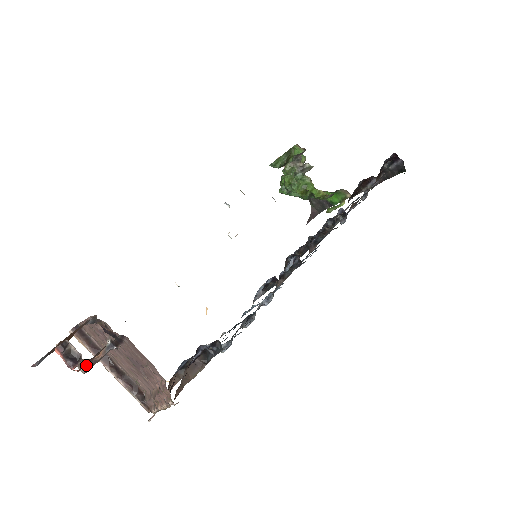
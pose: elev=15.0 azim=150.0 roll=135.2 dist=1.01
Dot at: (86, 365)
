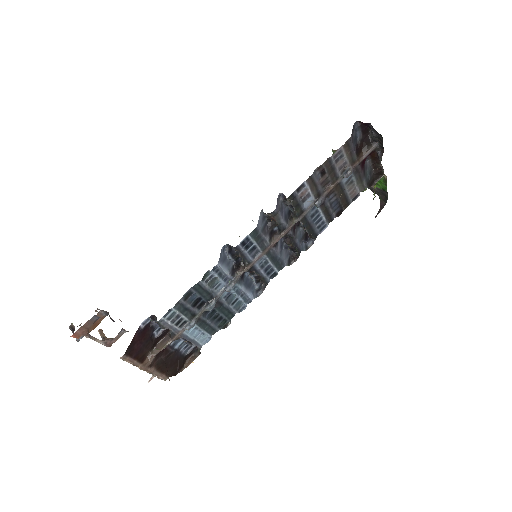
Dot at: (86, 336)
